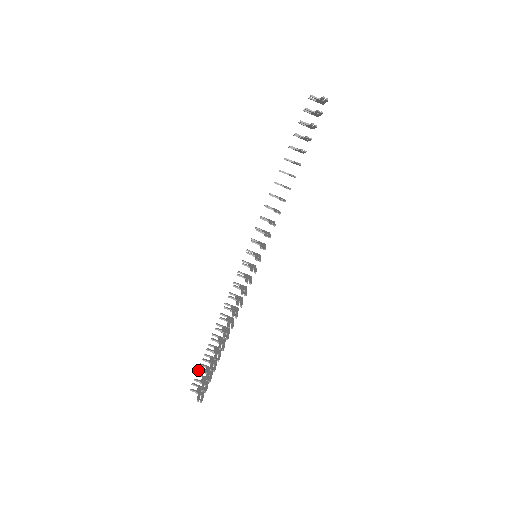
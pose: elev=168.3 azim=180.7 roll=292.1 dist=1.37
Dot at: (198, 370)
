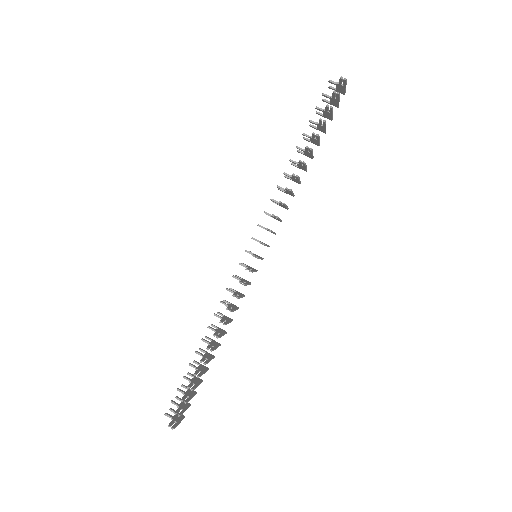
Dot at: occluded
